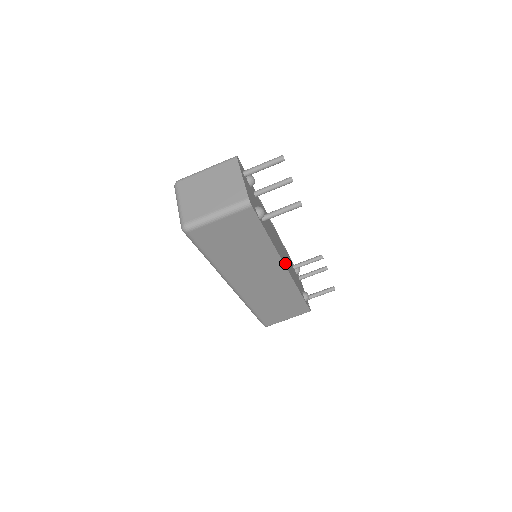
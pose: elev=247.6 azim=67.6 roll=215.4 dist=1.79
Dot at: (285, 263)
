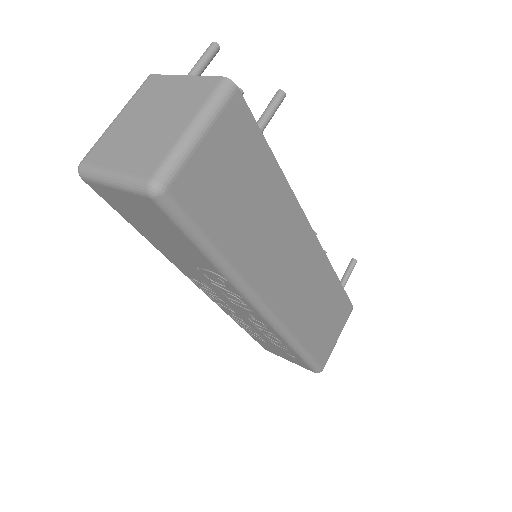
Dot at: occluded
